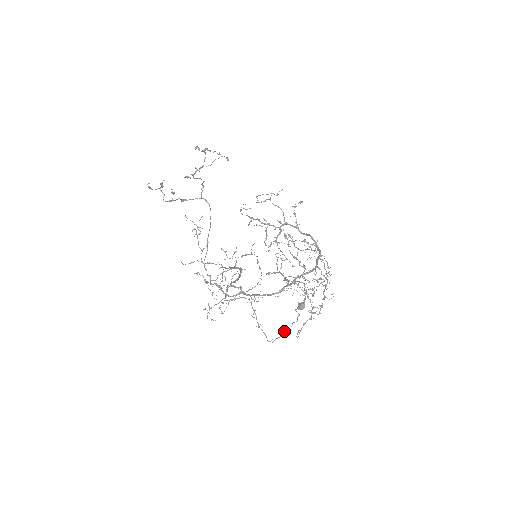
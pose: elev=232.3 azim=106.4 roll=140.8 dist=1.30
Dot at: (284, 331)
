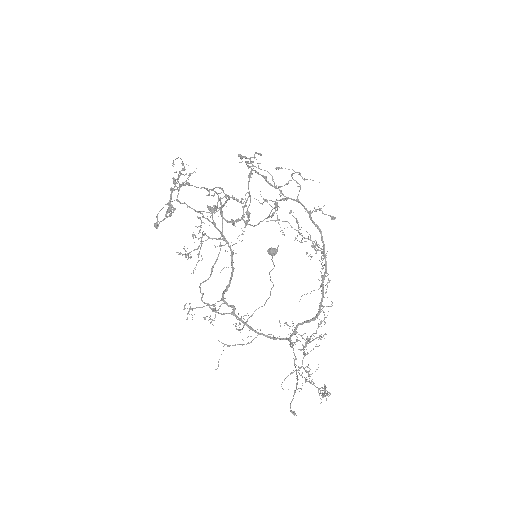
Dot at: occluded
